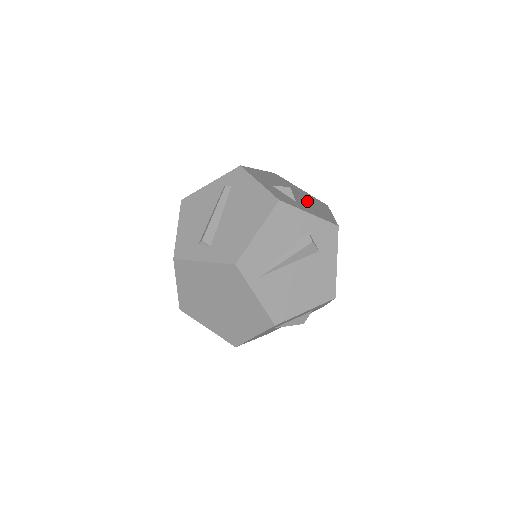
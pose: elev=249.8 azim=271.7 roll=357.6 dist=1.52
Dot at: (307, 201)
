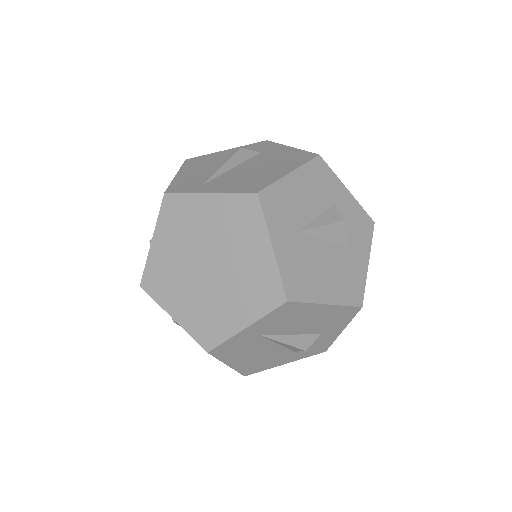
Dot at: occluded
